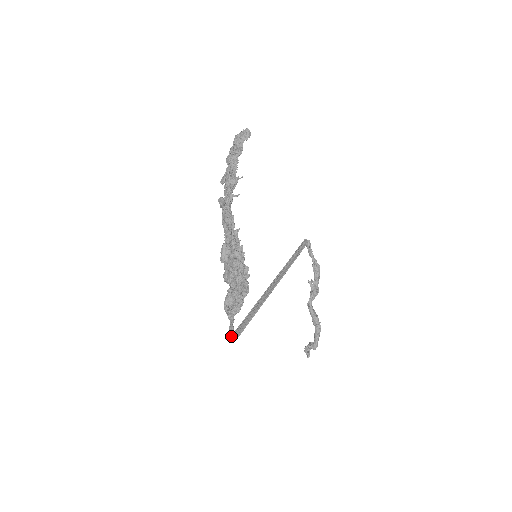
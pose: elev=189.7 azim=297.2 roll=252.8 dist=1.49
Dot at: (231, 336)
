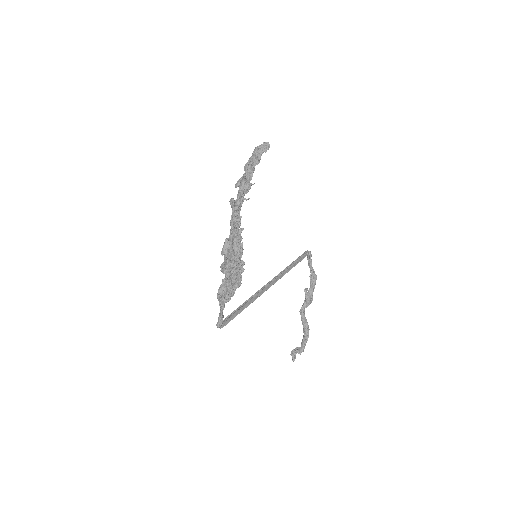
Dot at: (219, 322)
